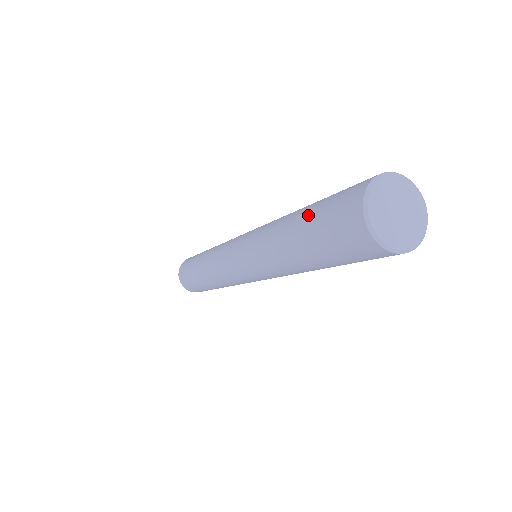
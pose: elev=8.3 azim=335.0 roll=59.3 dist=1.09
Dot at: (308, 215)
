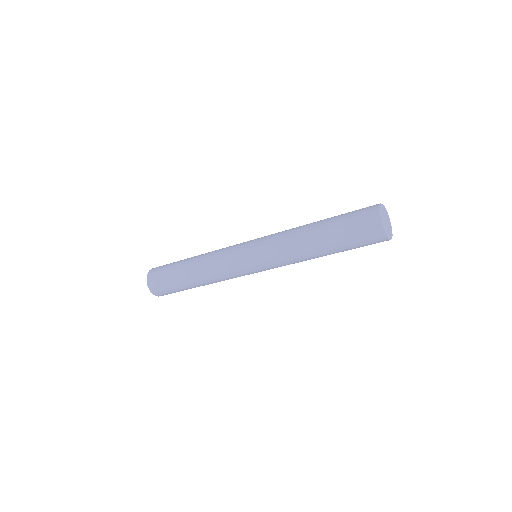
Dot at: (334, 223)
